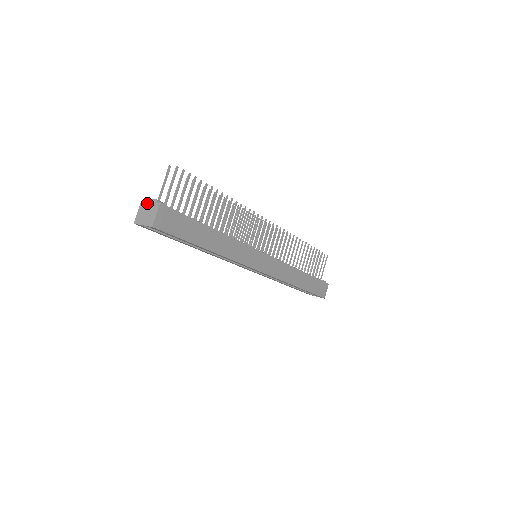
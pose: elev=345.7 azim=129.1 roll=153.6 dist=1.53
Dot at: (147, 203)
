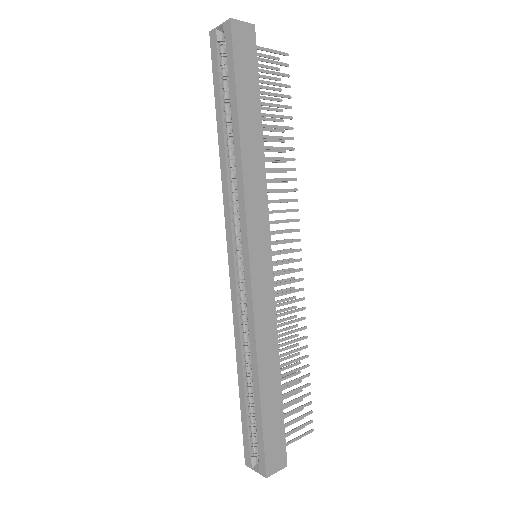
Dot at: occluded
